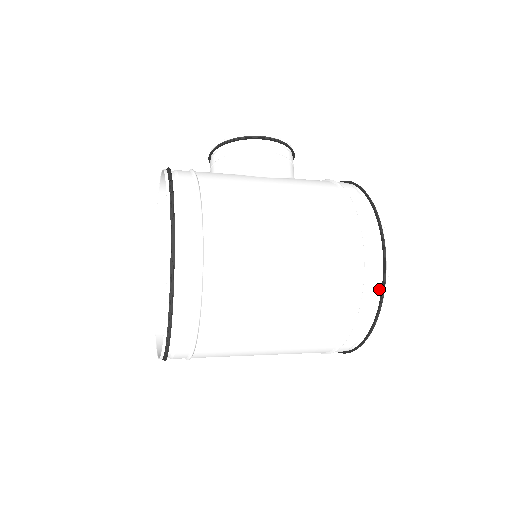
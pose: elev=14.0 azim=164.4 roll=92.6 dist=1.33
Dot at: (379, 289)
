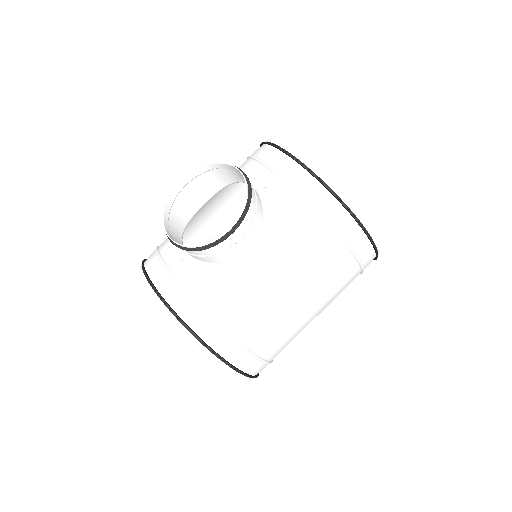
Dot at: occluded
